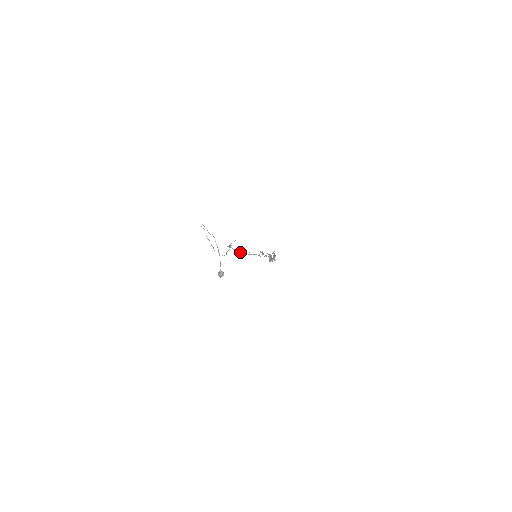
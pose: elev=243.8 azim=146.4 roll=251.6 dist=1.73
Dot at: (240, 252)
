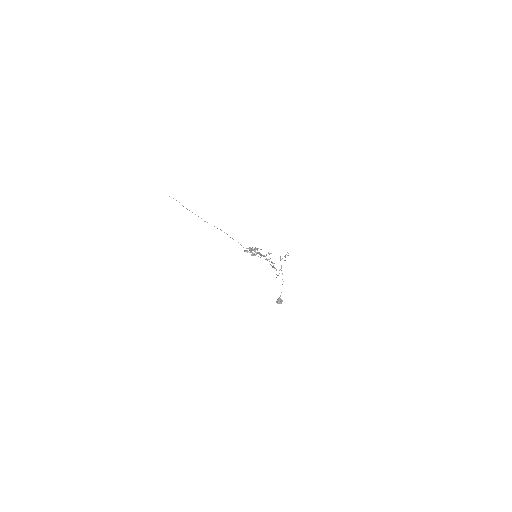
Dot at: (273, 267)
